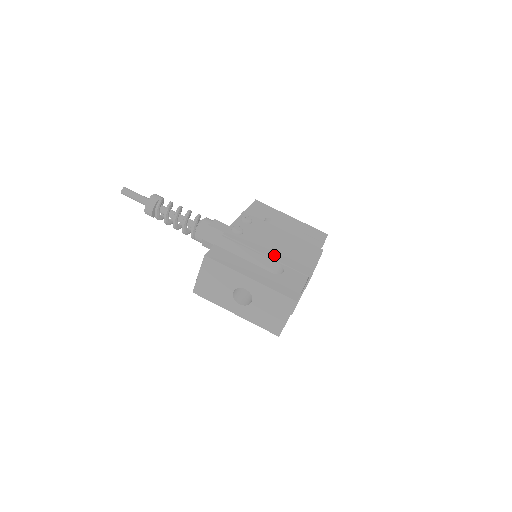
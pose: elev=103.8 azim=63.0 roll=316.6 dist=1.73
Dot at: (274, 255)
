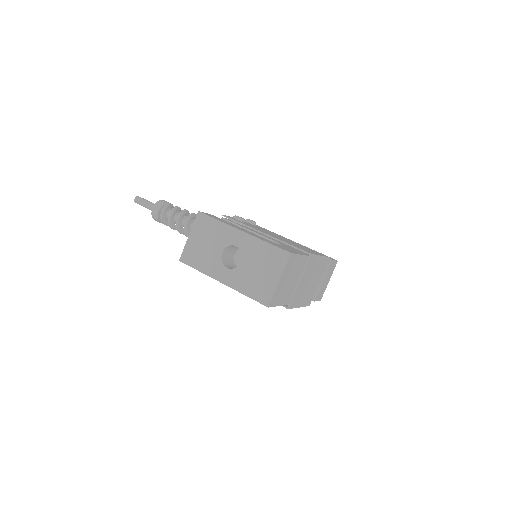
Dot at: (273, 236)
